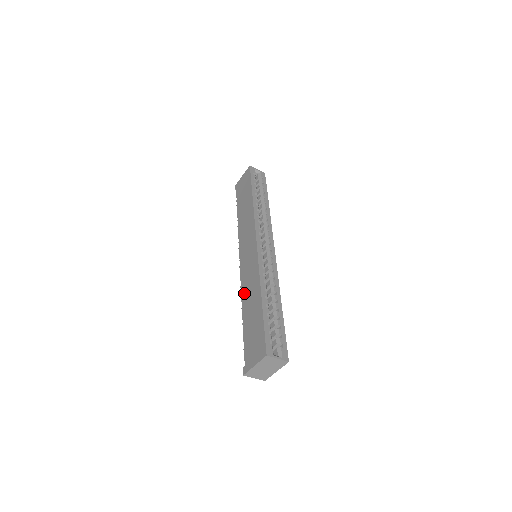
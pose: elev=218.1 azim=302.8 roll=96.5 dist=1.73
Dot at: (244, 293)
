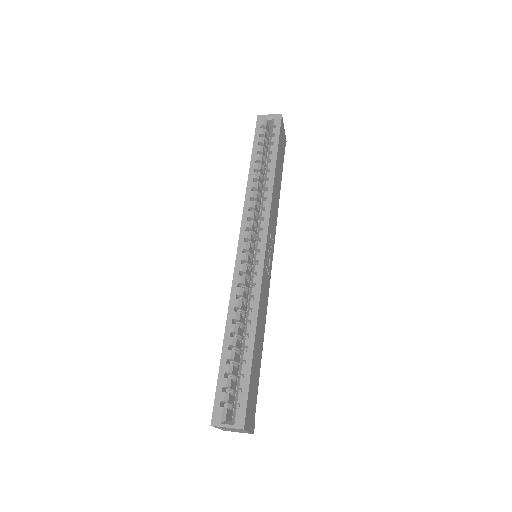
Dot at: occluded
